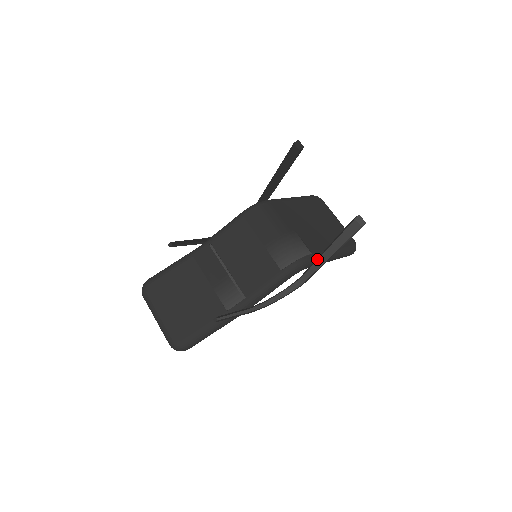
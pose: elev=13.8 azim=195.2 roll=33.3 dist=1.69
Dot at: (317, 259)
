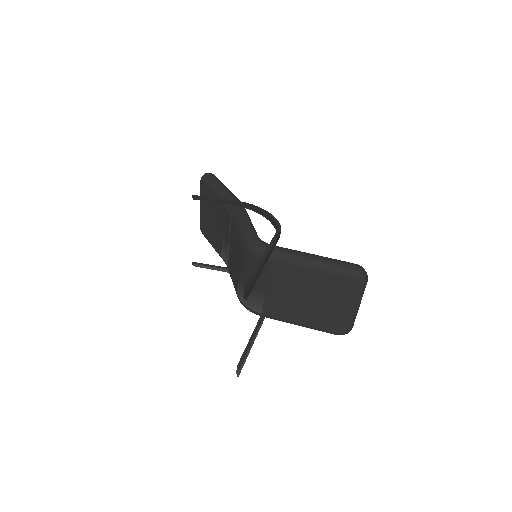
Dot at: (258, 321)
